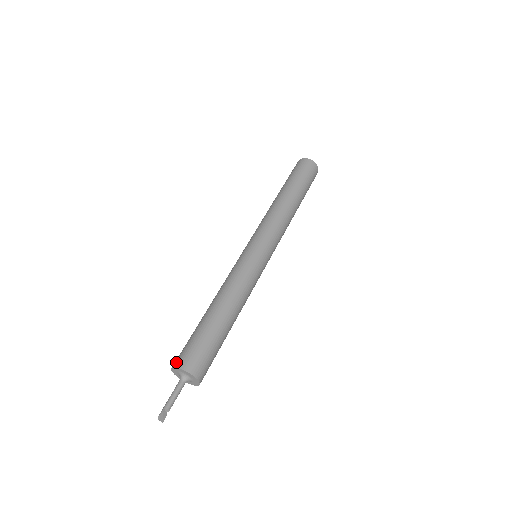
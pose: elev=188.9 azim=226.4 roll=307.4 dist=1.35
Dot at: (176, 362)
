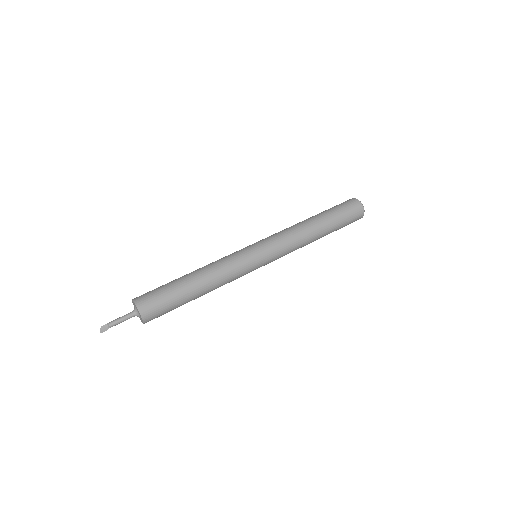
Dot at: occluded
